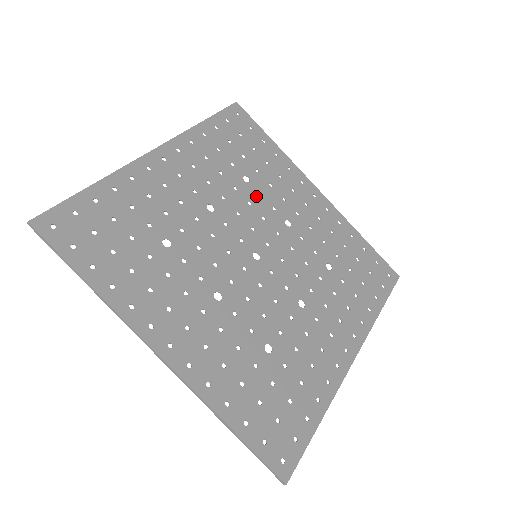
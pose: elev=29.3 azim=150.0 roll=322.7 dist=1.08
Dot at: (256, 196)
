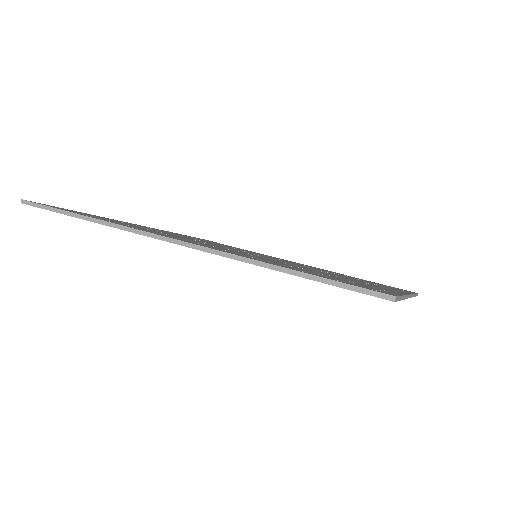
Dot at: occluded
